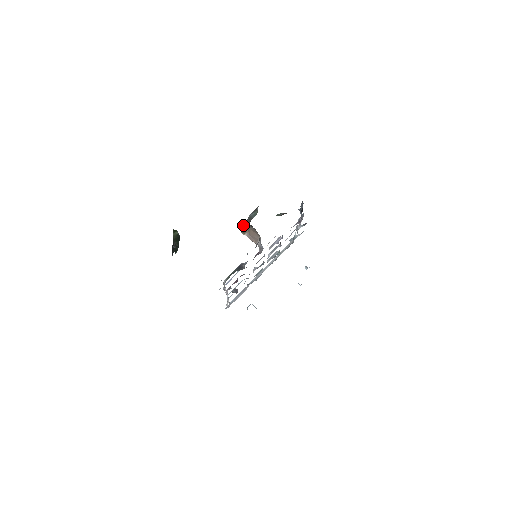
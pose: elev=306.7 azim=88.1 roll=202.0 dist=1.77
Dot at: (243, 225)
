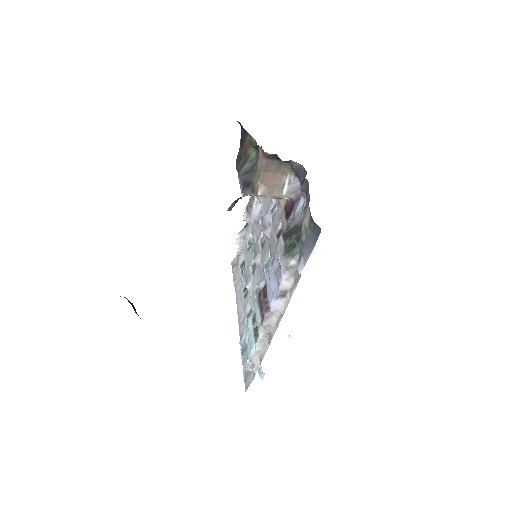
Dot at: (245, 185)
